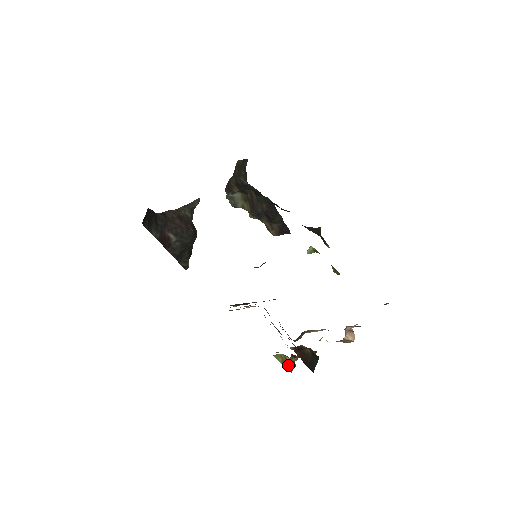
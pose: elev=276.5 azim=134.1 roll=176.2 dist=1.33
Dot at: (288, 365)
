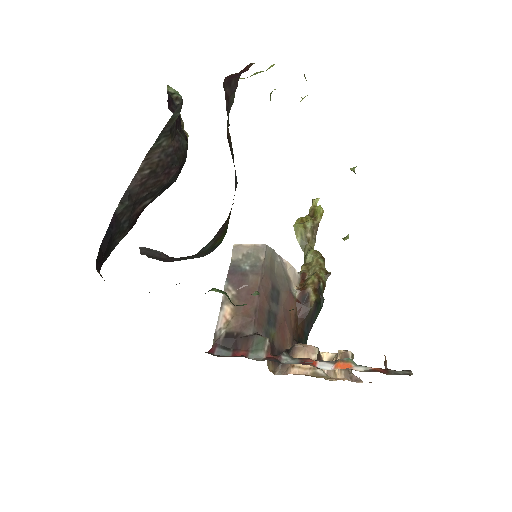
Dot at: (305, 247)
